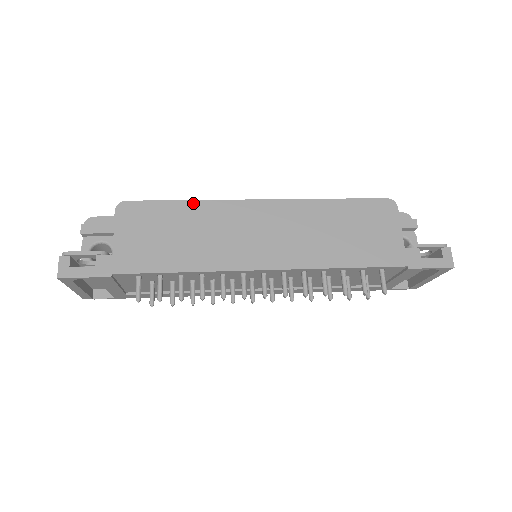
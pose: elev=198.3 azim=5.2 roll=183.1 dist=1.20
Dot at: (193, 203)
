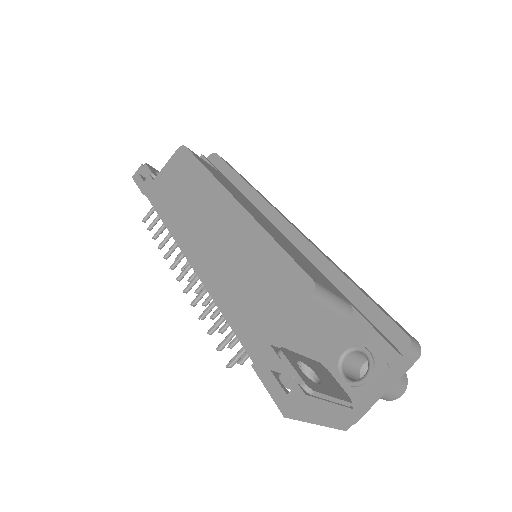
Dot at: (205, 171)
